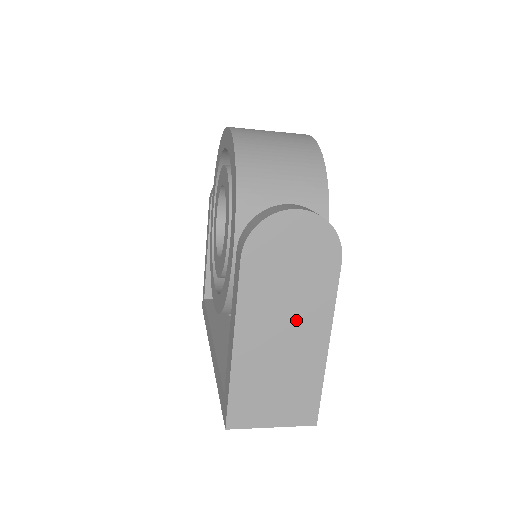
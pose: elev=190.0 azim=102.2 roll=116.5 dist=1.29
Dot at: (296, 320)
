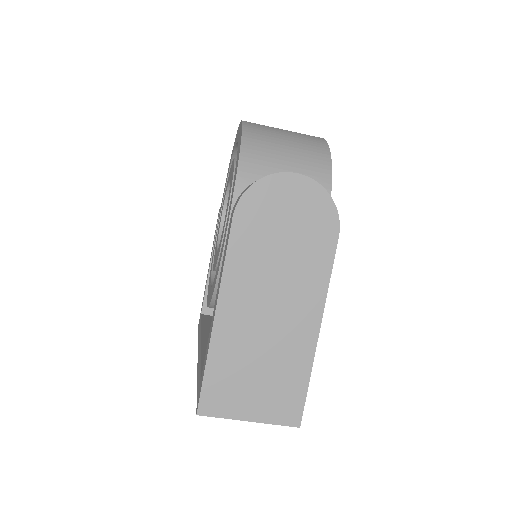
Dot at: (286, 295)
